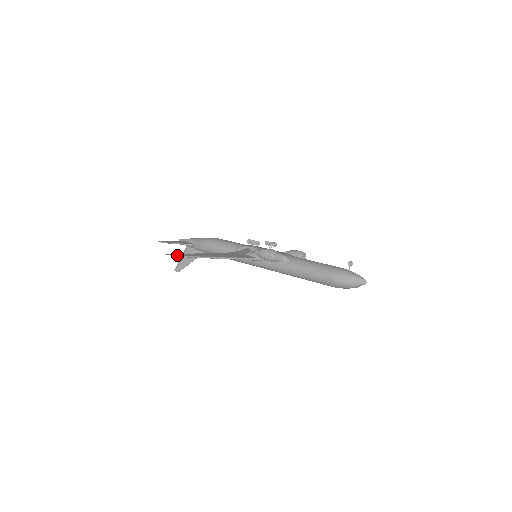
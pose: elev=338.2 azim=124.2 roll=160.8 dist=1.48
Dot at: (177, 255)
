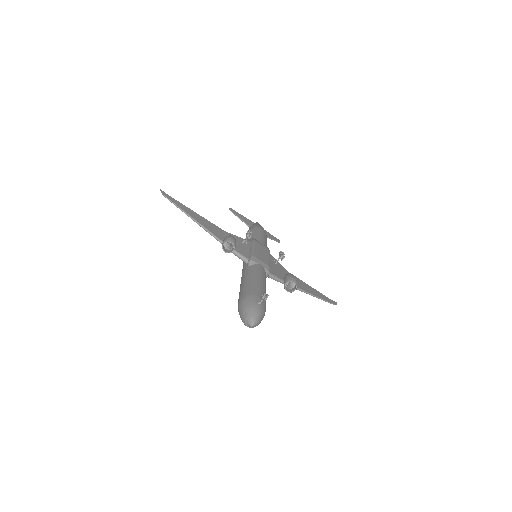
Dot at: (166, 195)
